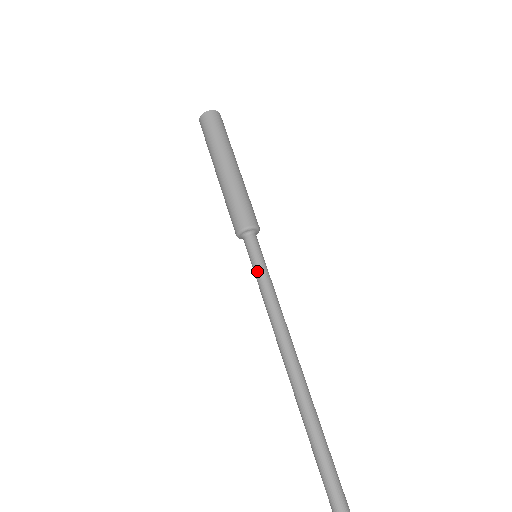
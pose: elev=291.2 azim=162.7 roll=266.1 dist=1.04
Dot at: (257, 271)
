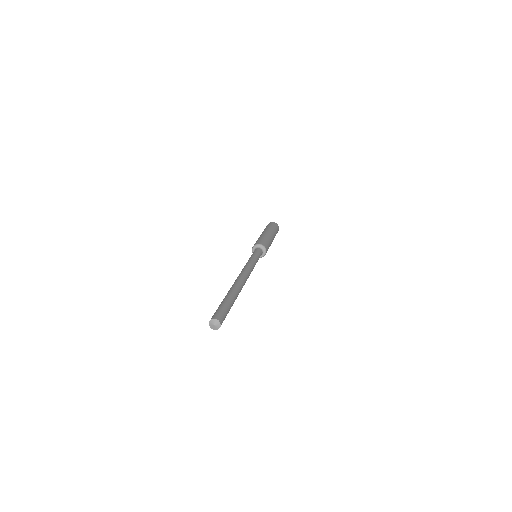
Dot at: (250, 257)
